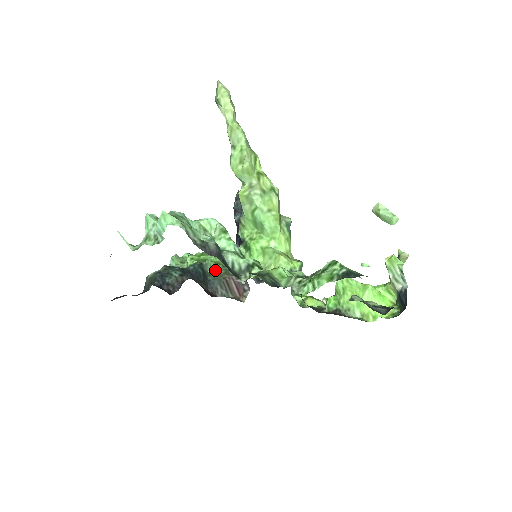
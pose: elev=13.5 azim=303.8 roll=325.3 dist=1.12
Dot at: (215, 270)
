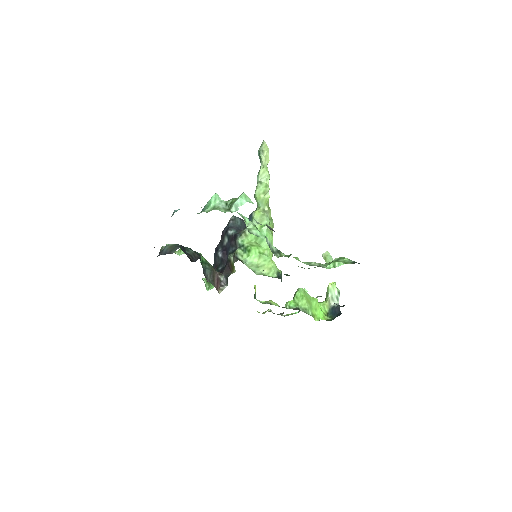
Dot at: (206, 263)
